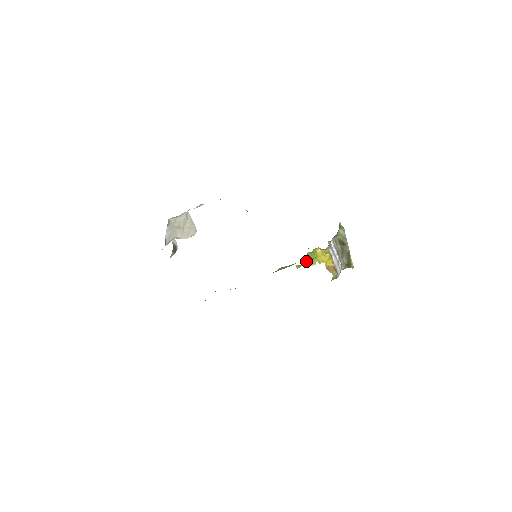
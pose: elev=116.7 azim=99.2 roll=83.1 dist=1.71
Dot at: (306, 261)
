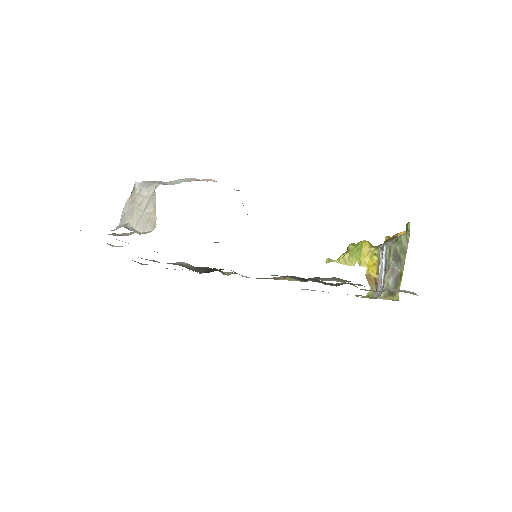
Dot at: (342, 256)
